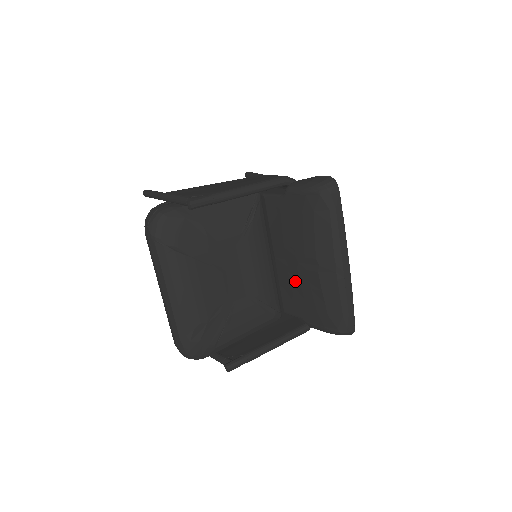
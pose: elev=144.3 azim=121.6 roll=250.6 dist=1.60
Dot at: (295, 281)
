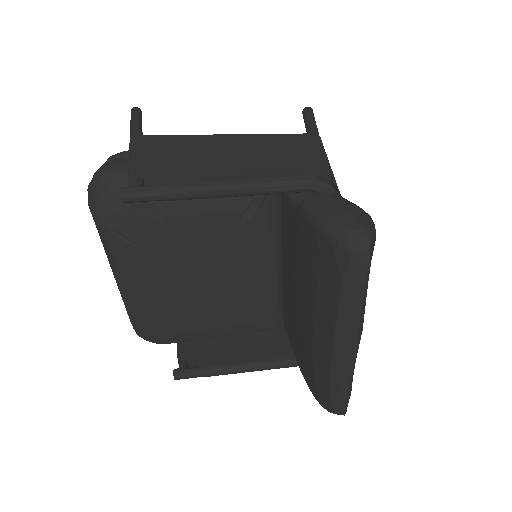
Dot at: (293, 314)
